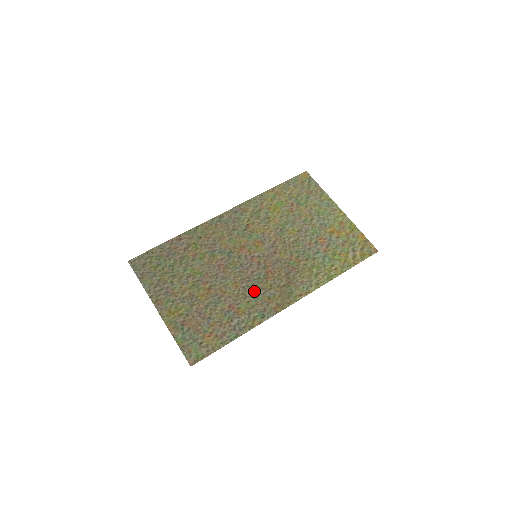
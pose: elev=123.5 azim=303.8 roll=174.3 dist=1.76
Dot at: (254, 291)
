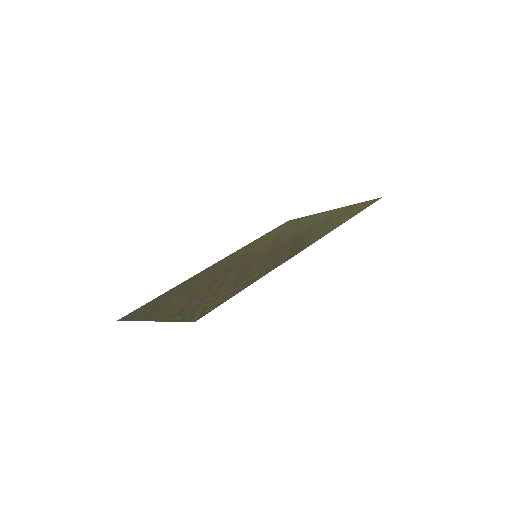
Dot at: (260, 264)
